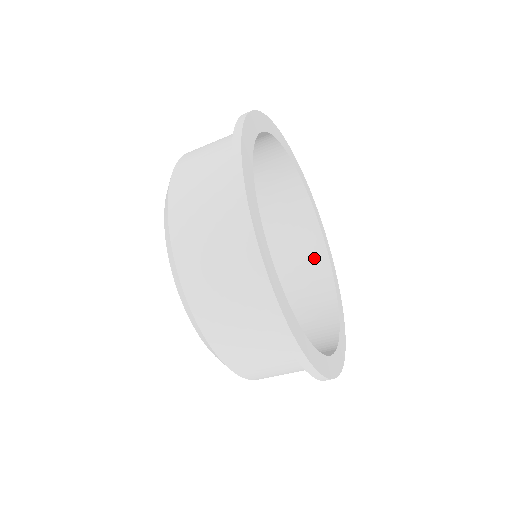
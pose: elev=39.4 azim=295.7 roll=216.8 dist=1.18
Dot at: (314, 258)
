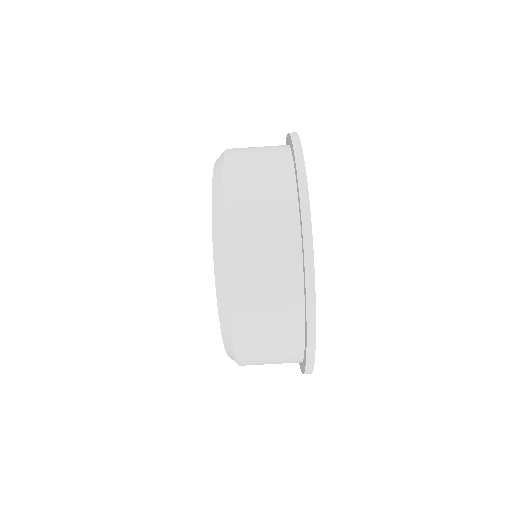
Dot at: occluded
